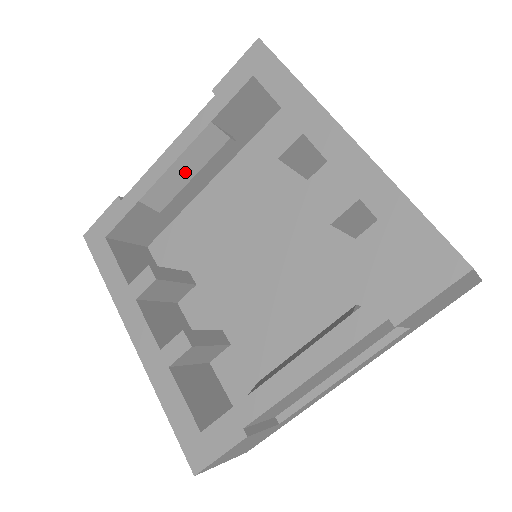
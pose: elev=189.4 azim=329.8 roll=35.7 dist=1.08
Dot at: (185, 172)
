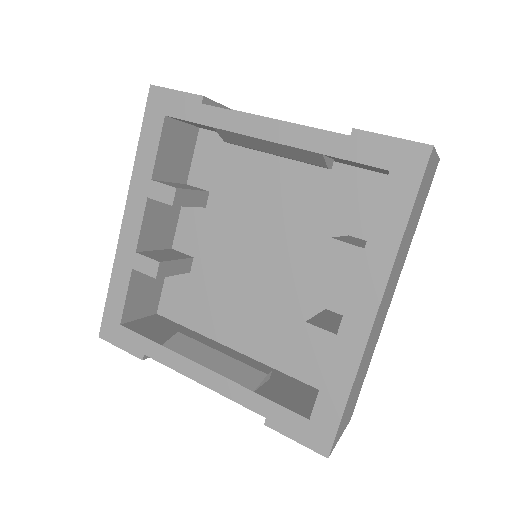
Dot at: (269, 148)
